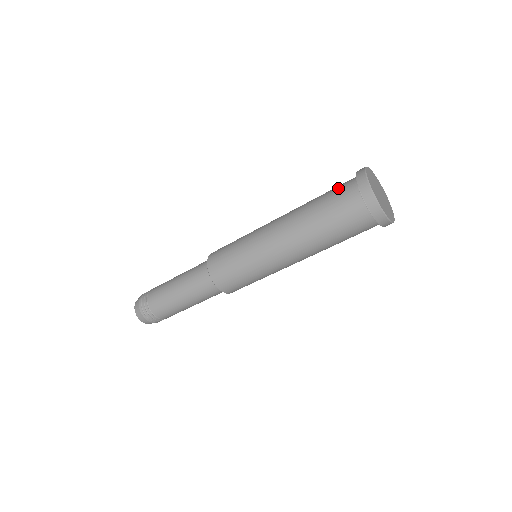
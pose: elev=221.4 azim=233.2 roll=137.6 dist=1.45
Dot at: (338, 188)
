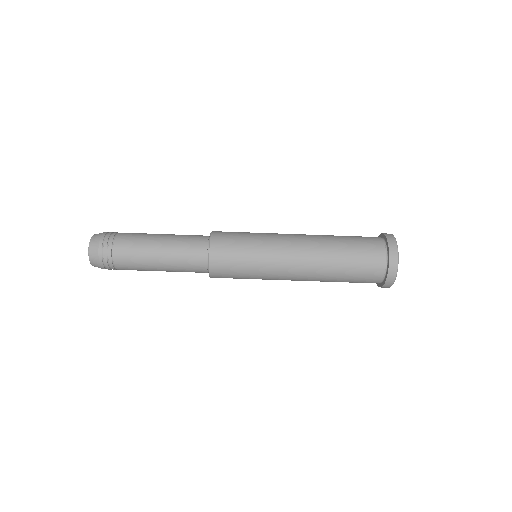
Dot at: occluded
